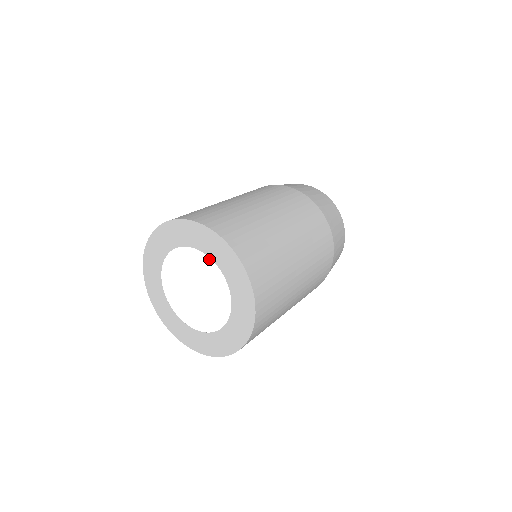
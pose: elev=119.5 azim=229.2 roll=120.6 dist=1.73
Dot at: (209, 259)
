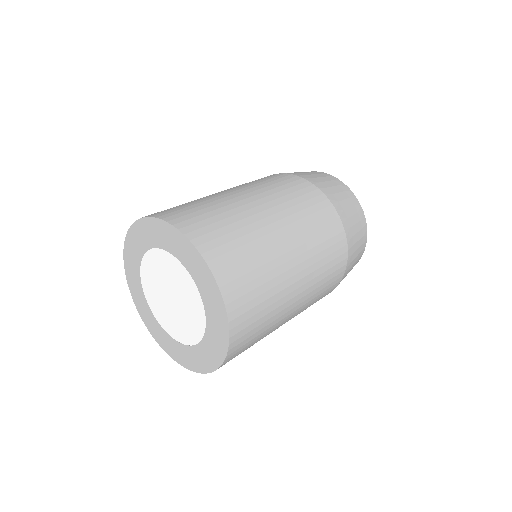
Dot at: (197, 291)
